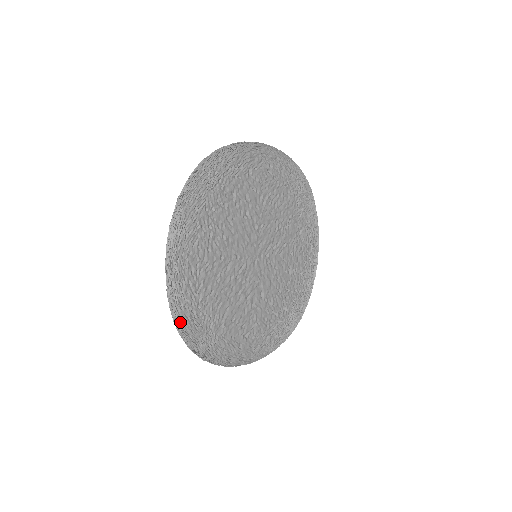
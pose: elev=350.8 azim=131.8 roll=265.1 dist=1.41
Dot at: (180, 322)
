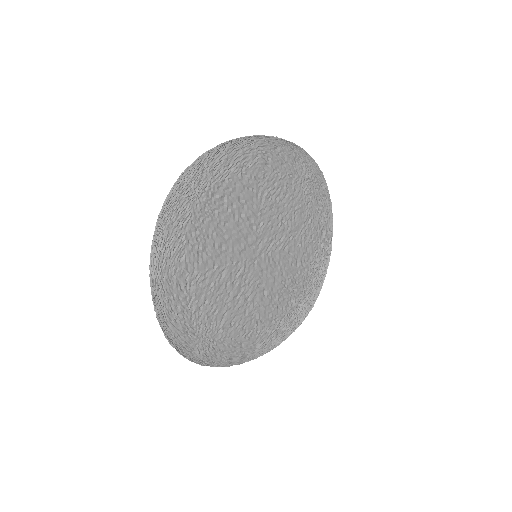
Dot at: (172, 336)
